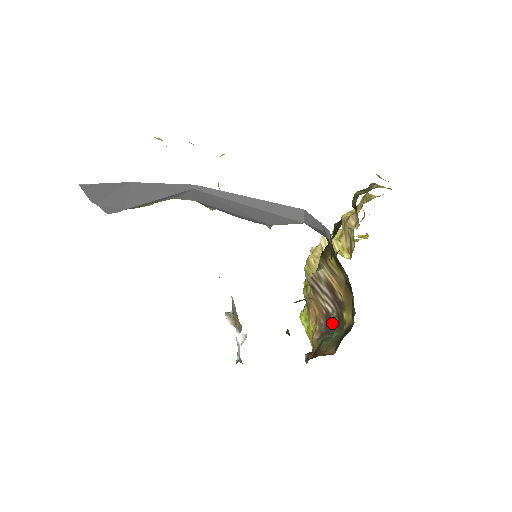
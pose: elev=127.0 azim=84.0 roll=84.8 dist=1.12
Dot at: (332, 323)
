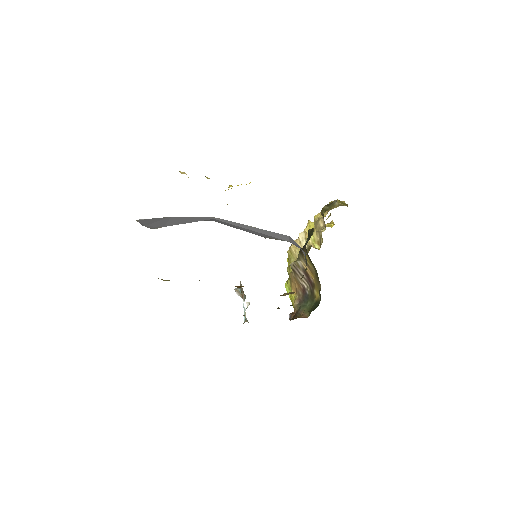
Dot at: (307, 295)
